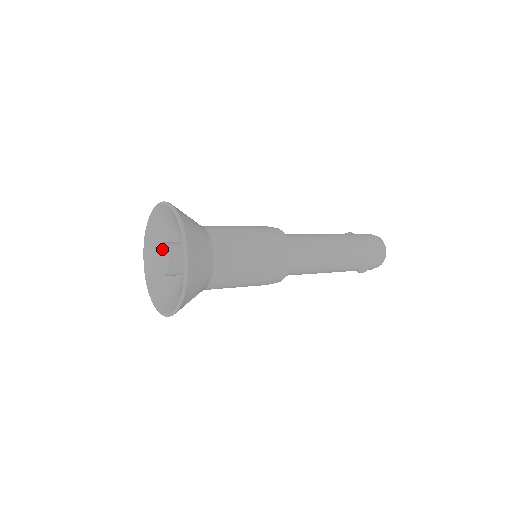
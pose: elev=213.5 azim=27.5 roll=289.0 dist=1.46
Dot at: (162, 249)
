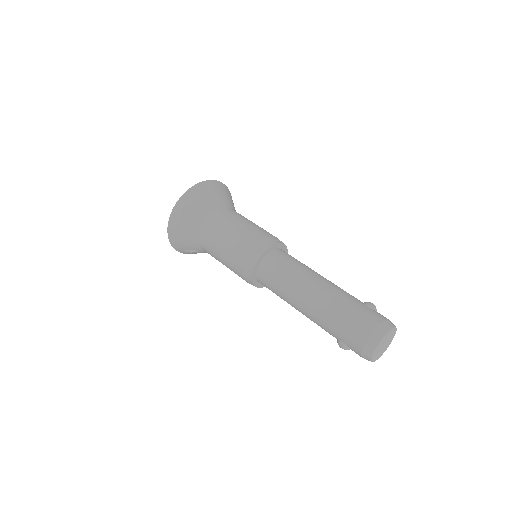
Dot at: occluded
